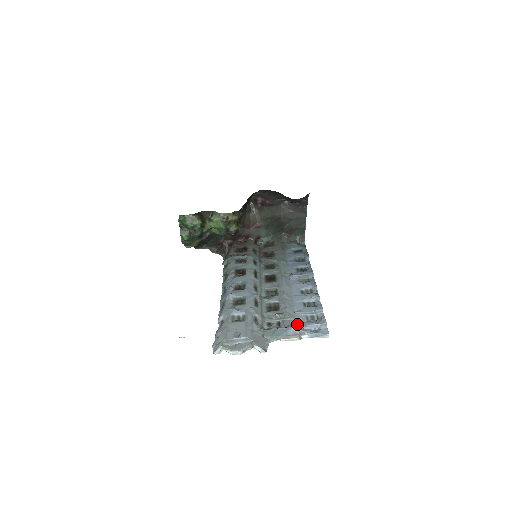
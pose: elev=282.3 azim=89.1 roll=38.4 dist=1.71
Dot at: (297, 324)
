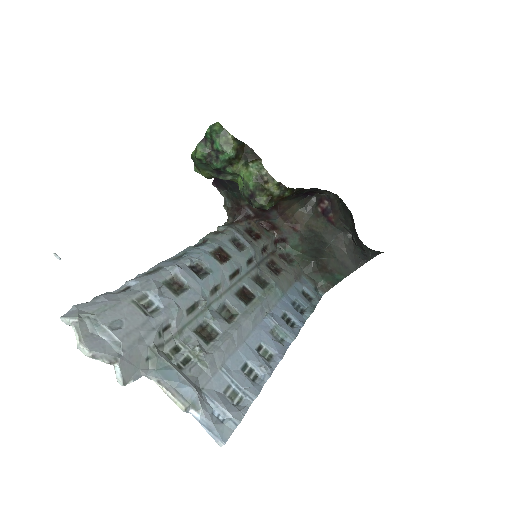
Dot at: (206, 385)
